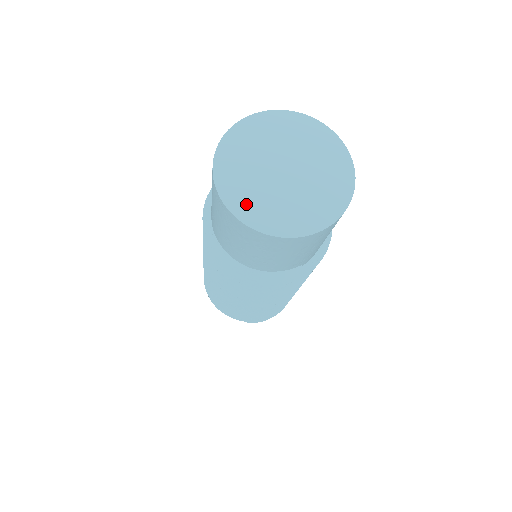
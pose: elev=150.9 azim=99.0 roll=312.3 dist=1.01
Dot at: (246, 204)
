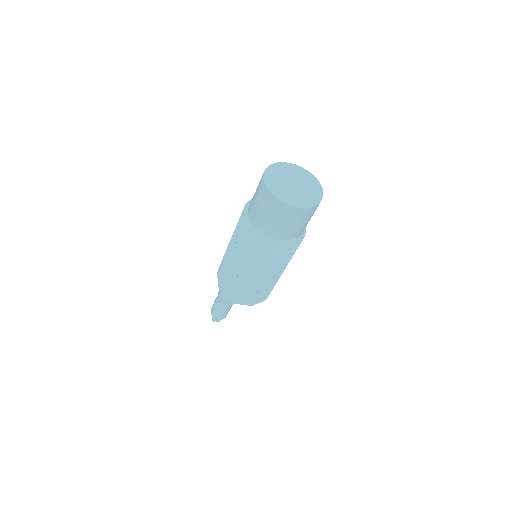
Dot at: (292, 200)
